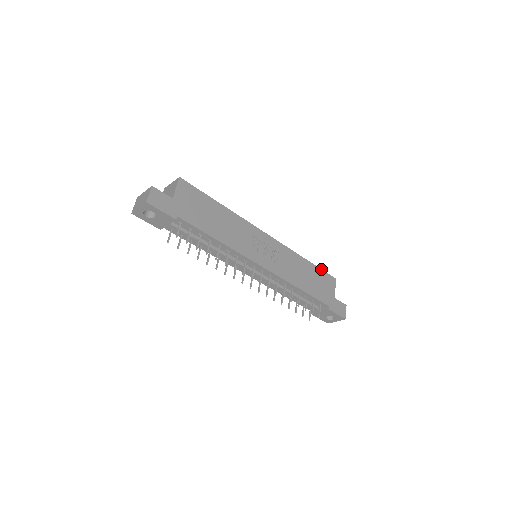
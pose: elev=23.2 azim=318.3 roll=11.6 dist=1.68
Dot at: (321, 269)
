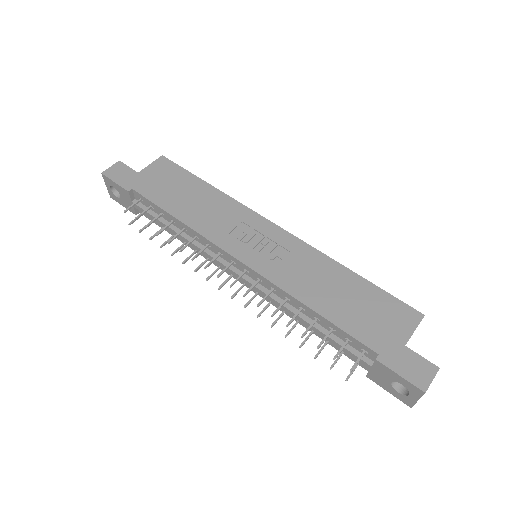
Dot at: (385, 291)
